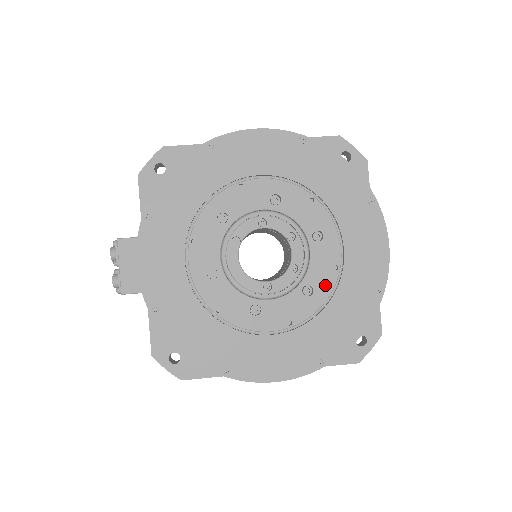
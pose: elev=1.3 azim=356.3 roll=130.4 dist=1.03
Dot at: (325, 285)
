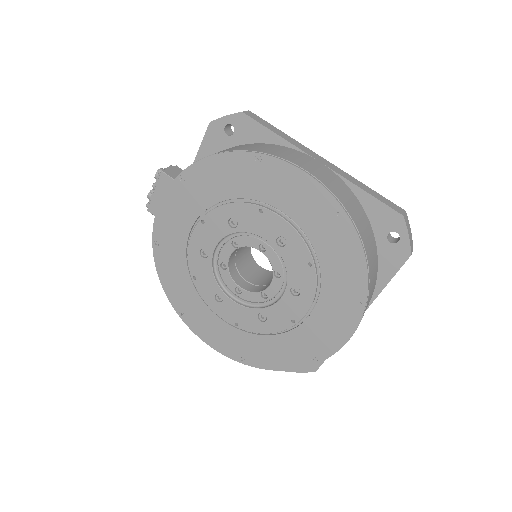
Dot at: (277, 324)
